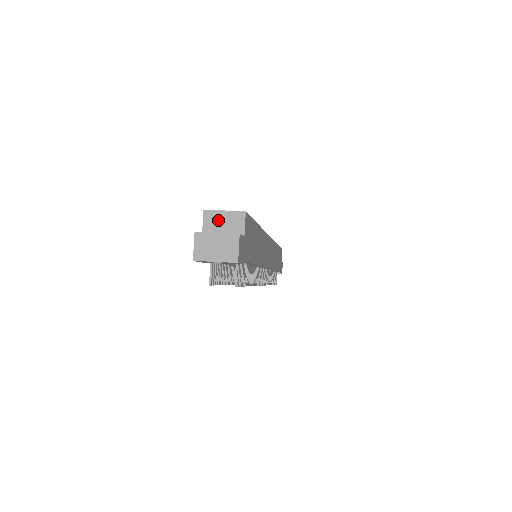
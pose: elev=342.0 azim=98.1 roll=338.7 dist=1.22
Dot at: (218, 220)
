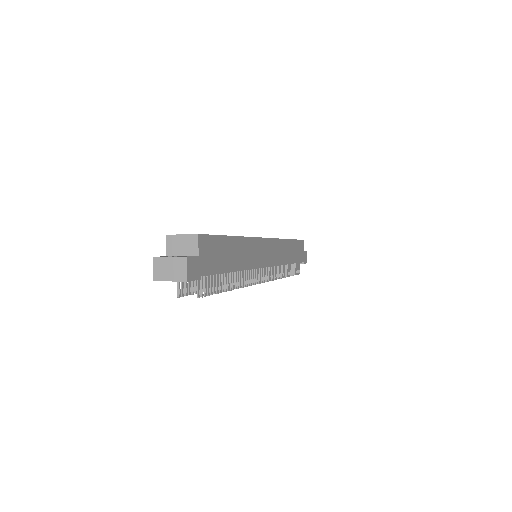
Dot at: (177, 243)
